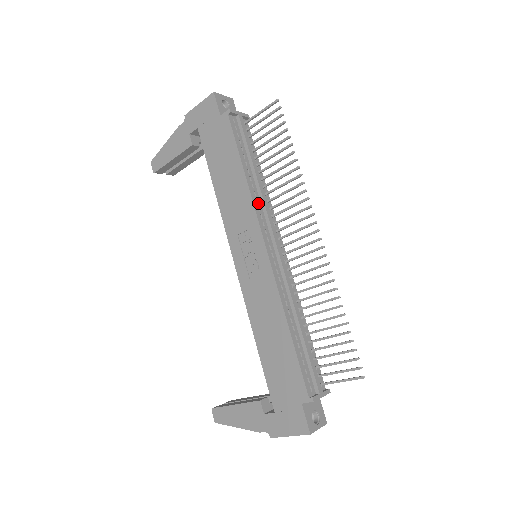
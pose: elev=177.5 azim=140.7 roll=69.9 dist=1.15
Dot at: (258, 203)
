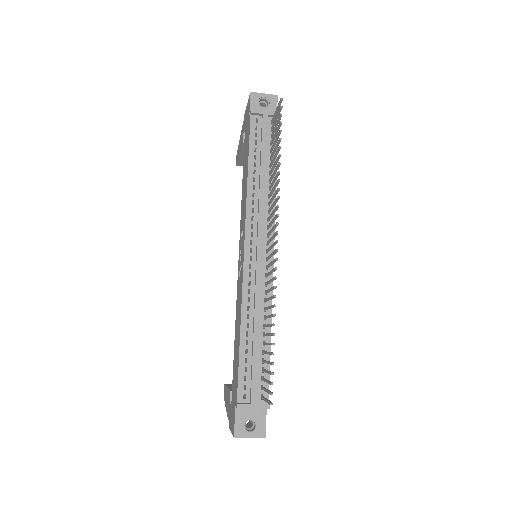
Dot at: (254, 205)
